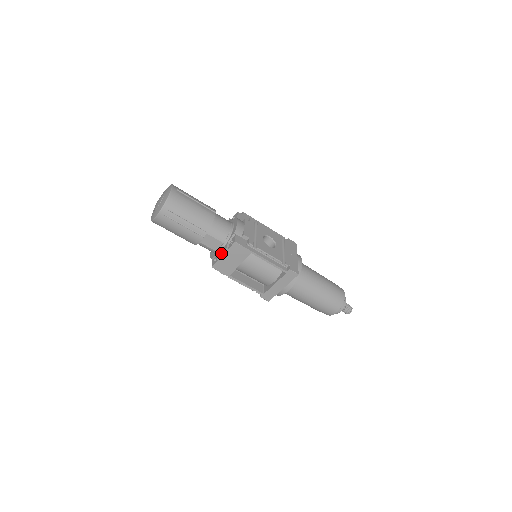
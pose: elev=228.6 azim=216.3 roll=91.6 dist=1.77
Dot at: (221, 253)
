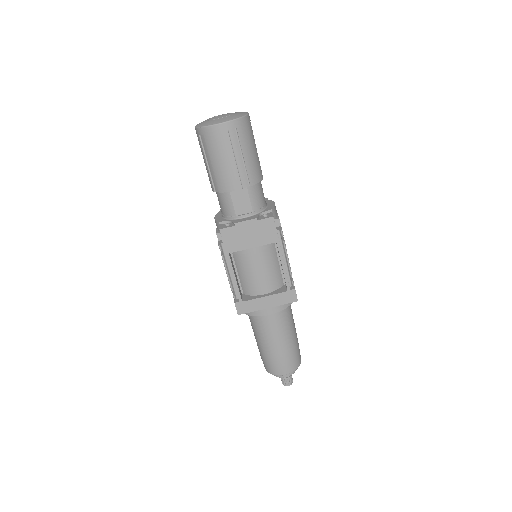
Dot at: (246, 219)
